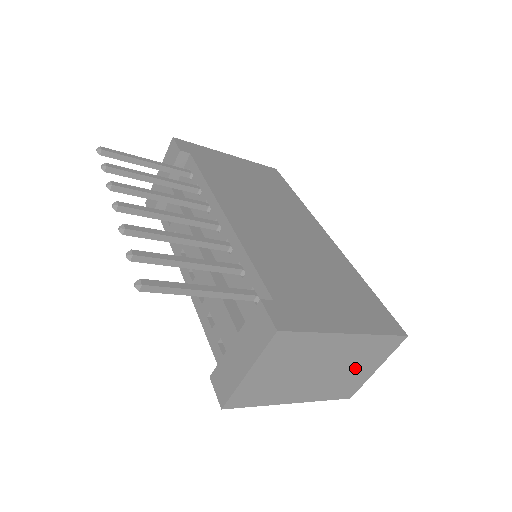
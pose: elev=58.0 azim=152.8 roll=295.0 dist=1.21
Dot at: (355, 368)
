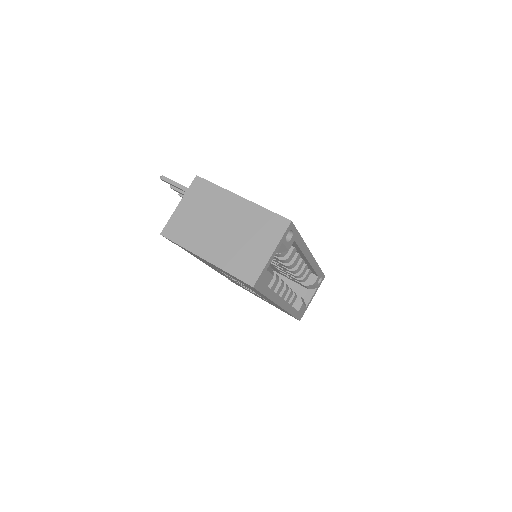
Dot at: (251, 241)
